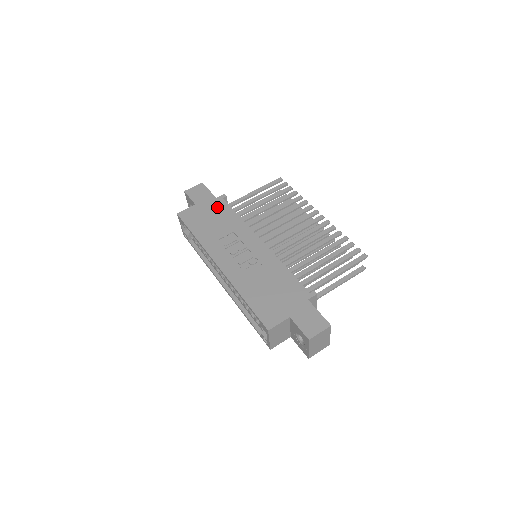
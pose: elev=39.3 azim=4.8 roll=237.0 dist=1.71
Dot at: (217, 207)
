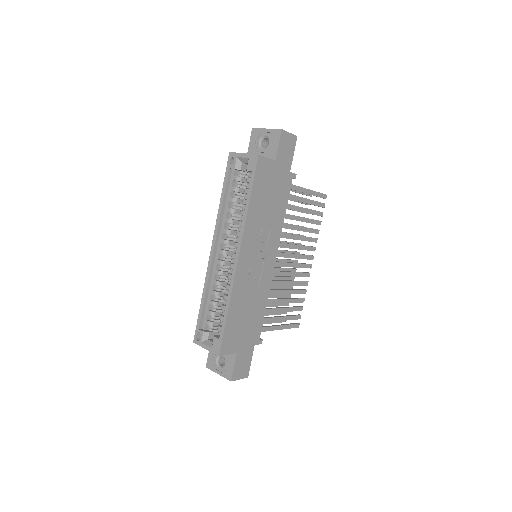
Dot at: (283, 185)
